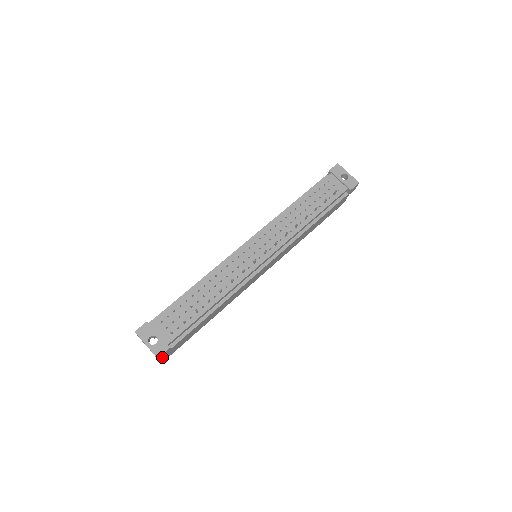
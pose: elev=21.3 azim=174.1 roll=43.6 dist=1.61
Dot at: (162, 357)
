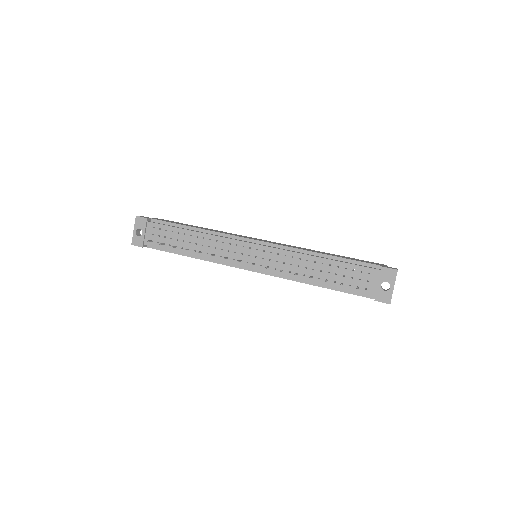
Dot at: occluded
